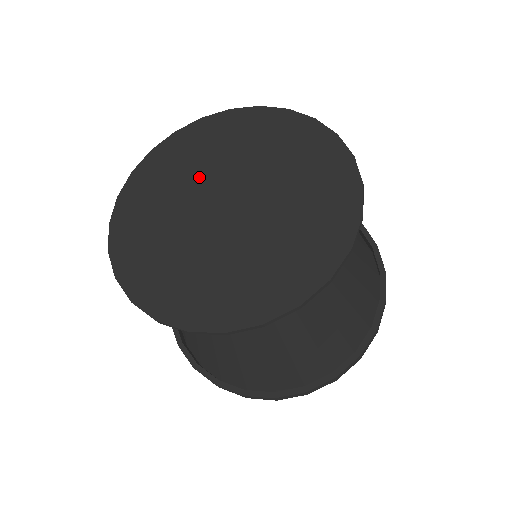
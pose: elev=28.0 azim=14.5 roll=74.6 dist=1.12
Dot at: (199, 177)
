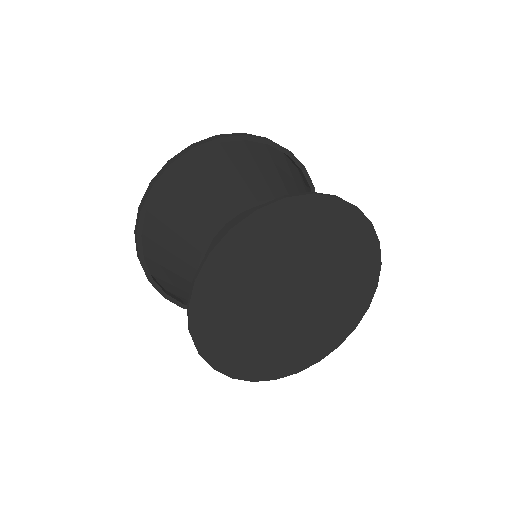
Dot at: (305, 258)
